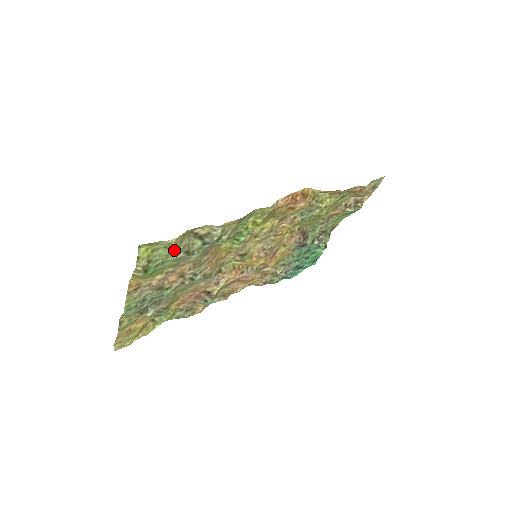
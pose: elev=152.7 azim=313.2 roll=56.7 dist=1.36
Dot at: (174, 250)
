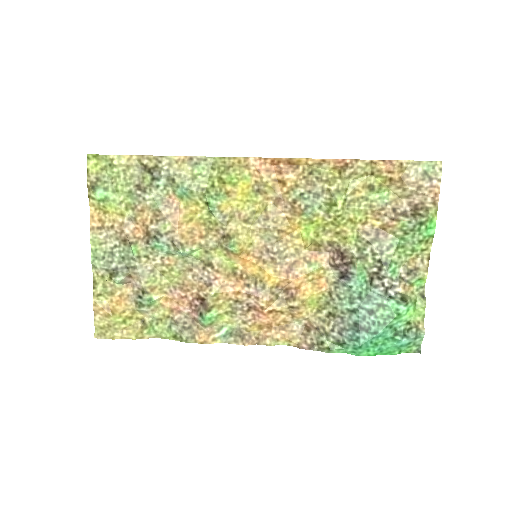
Dot at: (121, 174)
